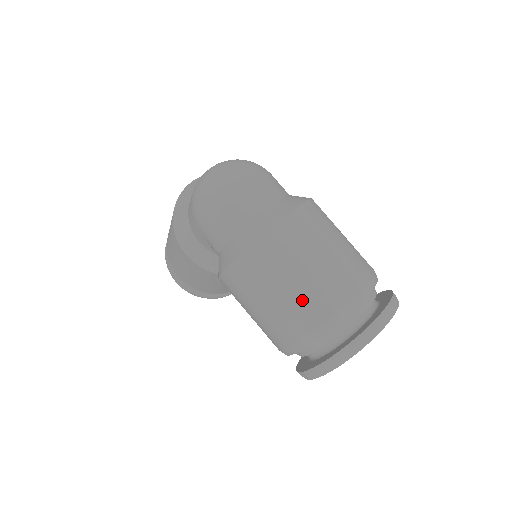
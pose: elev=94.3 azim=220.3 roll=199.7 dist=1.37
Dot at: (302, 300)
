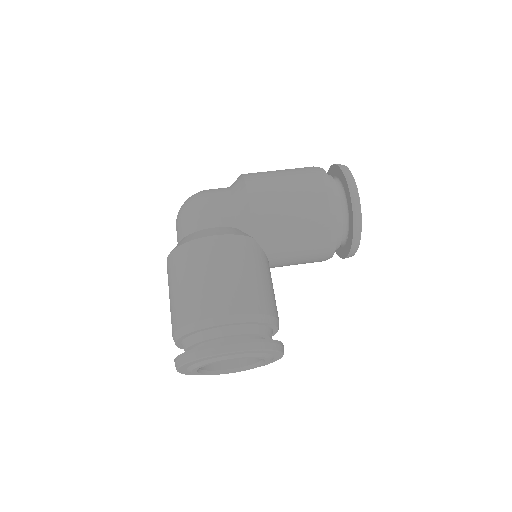
Dot at: occluded
